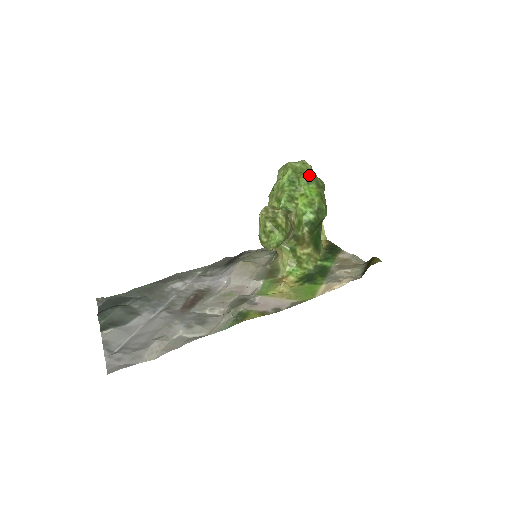
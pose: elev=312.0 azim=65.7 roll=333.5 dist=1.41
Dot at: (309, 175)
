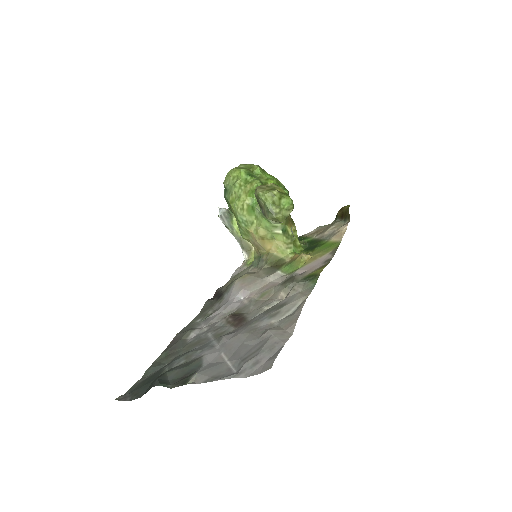
Dot at: (259, 166)
